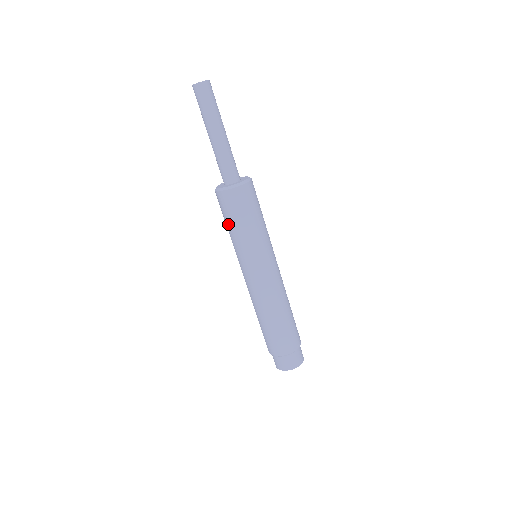
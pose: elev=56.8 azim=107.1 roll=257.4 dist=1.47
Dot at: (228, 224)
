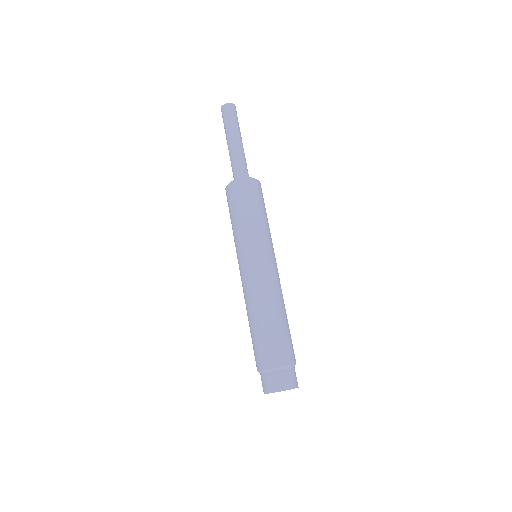
Dot at: (231, 217)
